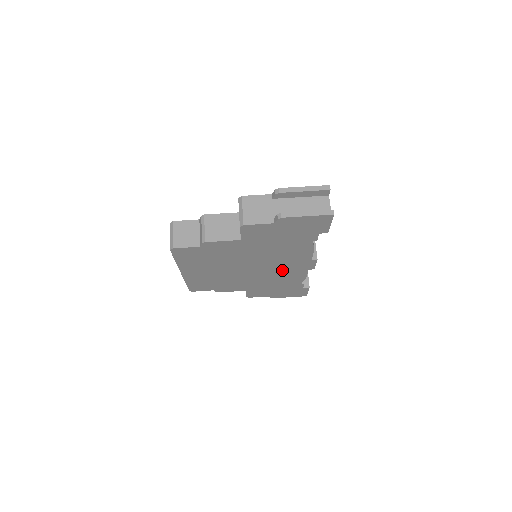
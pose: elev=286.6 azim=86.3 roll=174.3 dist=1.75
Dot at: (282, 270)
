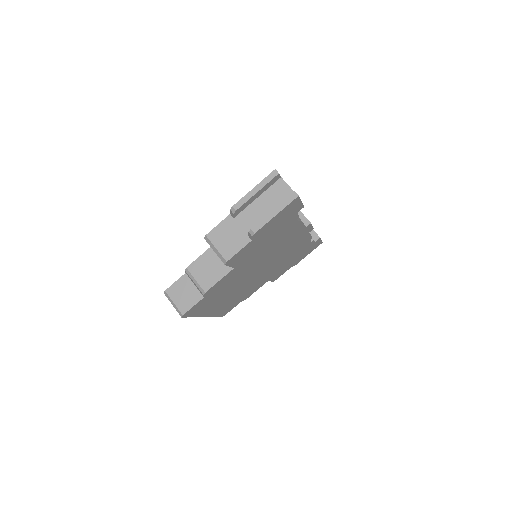
Dot at: (287, 250)
